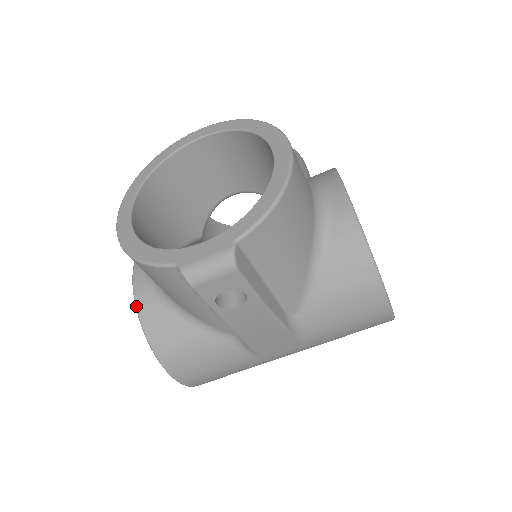
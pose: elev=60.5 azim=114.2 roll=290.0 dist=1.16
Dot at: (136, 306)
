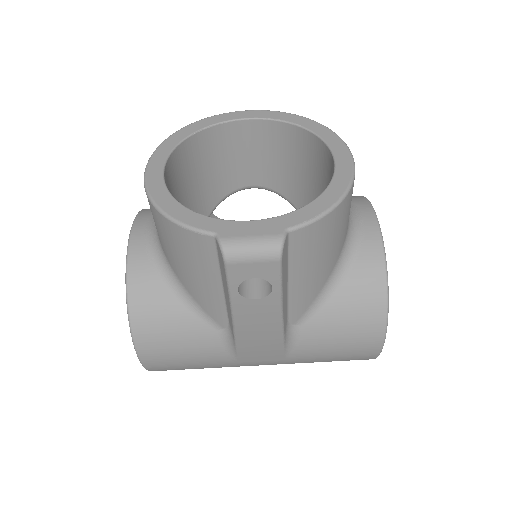
Dot at: (127, 266)
